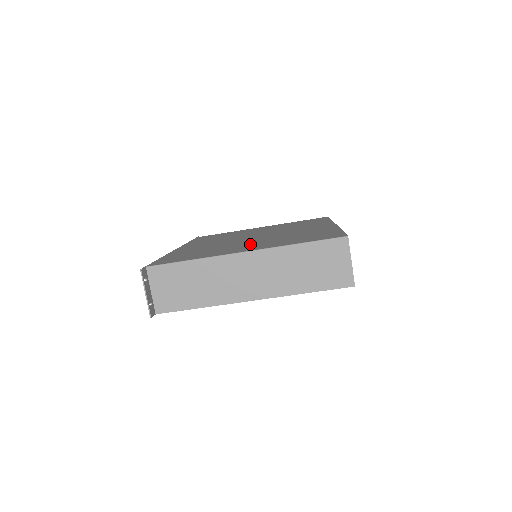
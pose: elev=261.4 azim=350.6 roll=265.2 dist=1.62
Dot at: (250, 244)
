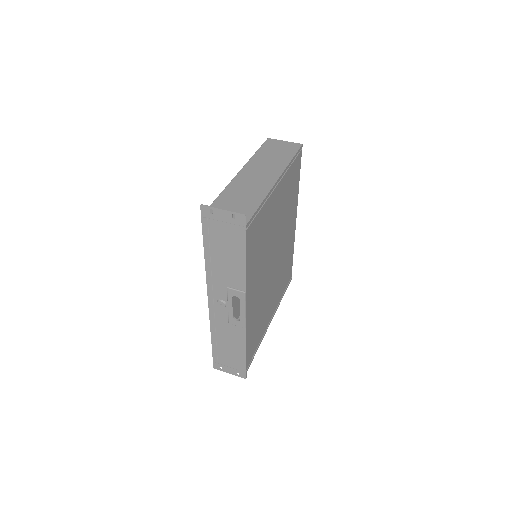
Dot at: occluded
